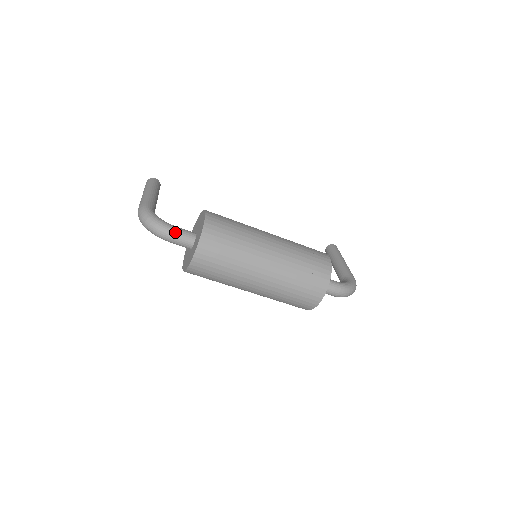
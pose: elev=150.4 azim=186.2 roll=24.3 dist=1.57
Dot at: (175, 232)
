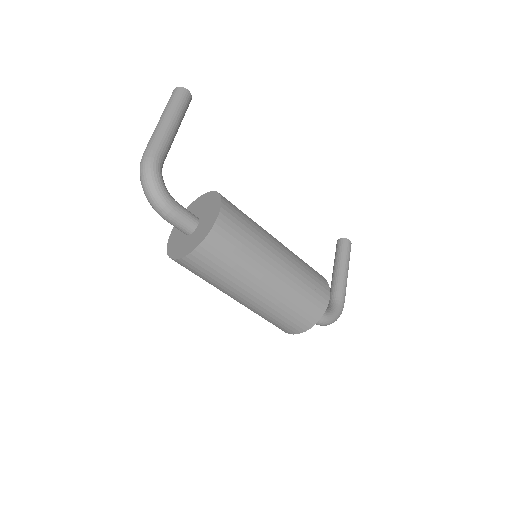
Dot at: (174, 215)
